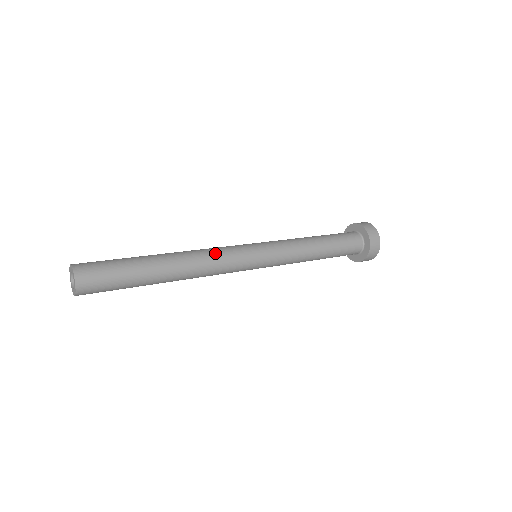
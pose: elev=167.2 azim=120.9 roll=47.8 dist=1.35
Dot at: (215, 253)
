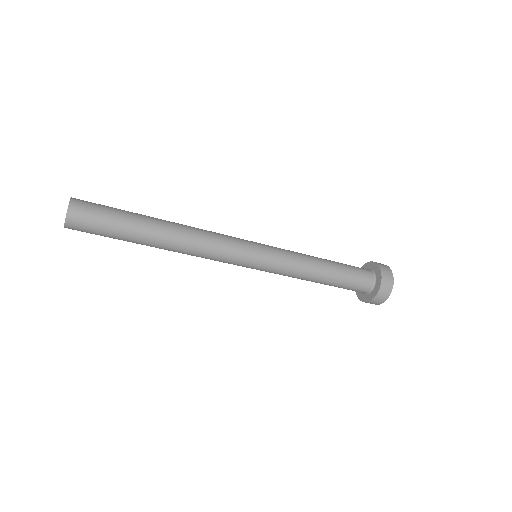
Dot at: (212, 232)
